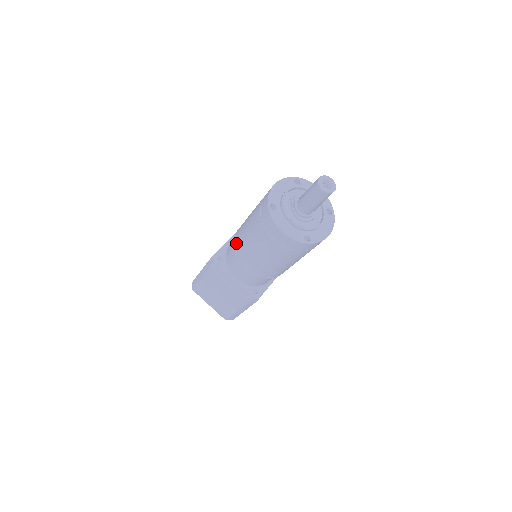
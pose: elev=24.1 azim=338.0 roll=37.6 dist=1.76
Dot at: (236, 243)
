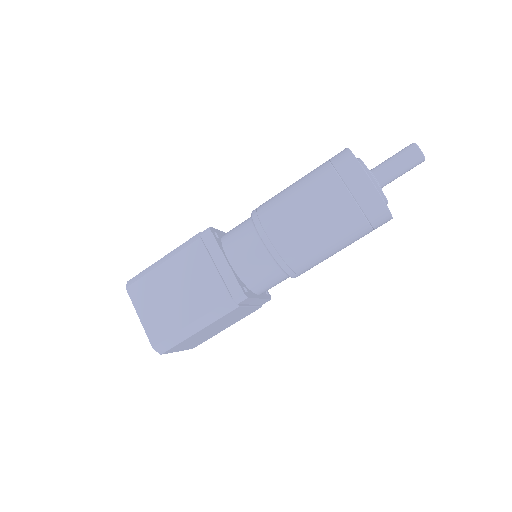
Dot at: (262, 208)
